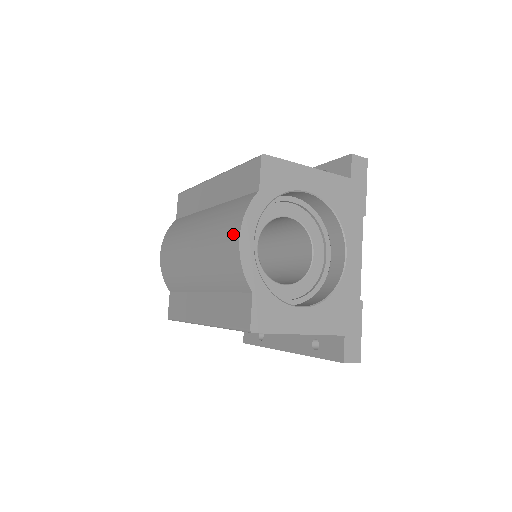
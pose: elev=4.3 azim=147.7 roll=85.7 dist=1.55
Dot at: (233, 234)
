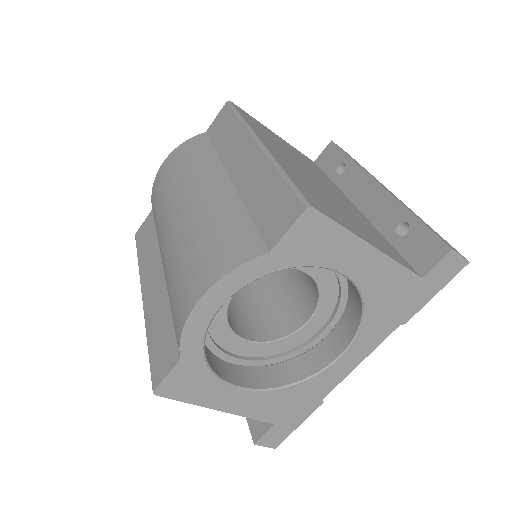
Dot at: (200, 281)
